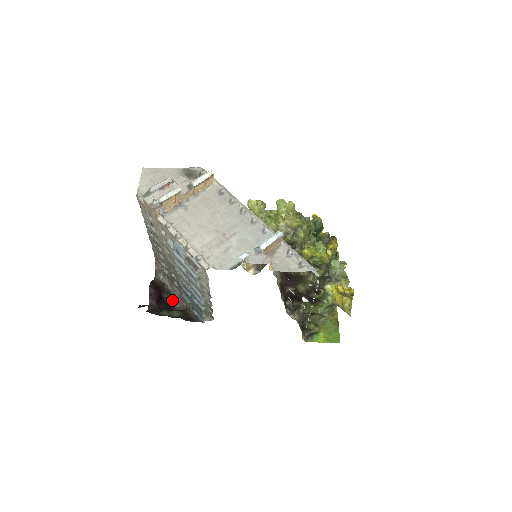
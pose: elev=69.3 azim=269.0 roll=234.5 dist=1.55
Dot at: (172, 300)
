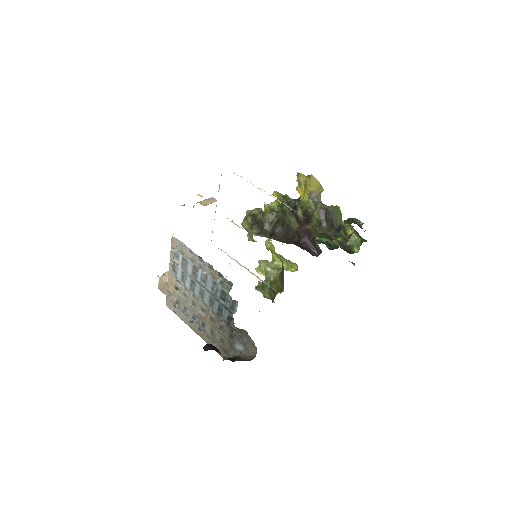
Dot at: occluded
